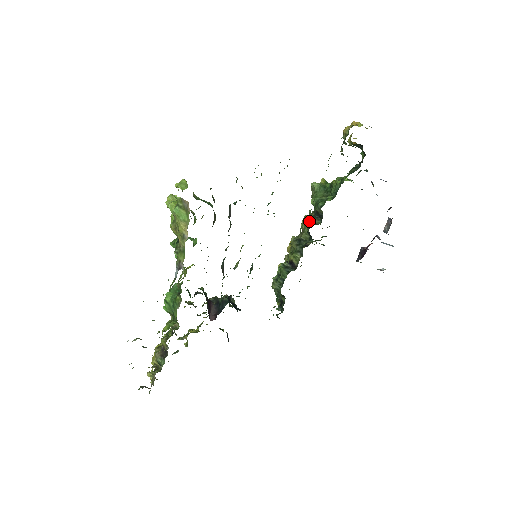
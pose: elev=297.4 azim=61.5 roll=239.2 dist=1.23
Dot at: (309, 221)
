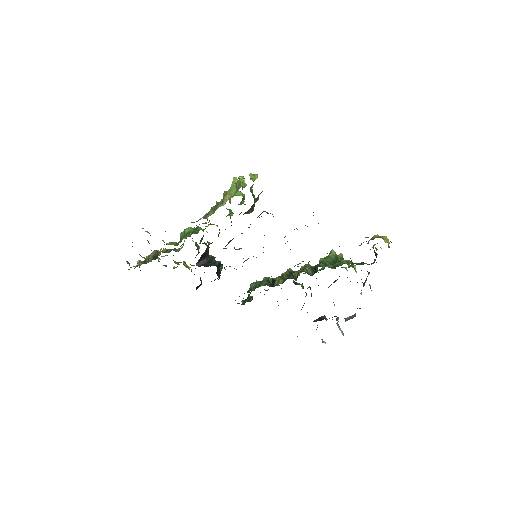
Dot at: (306, 268)
